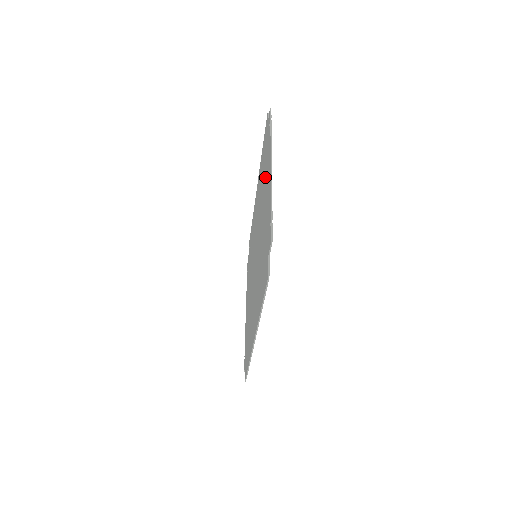
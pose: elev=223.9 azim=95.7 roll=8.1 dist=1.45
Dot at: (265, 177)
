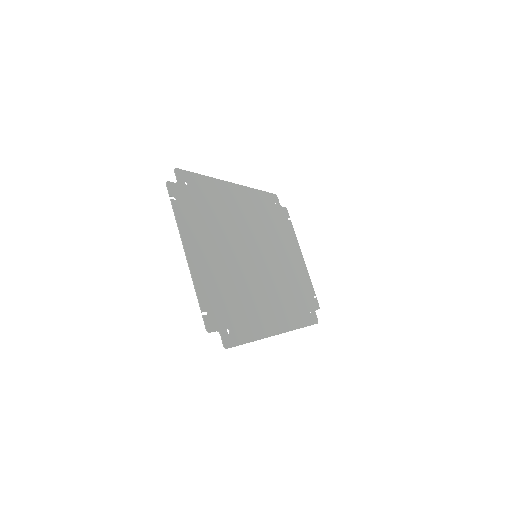
Dot at: (202, 234)
